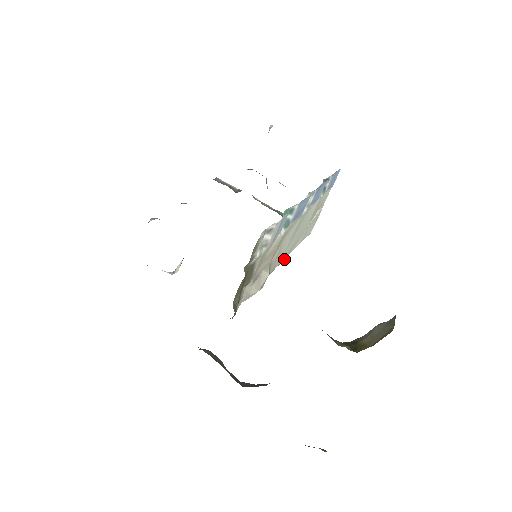
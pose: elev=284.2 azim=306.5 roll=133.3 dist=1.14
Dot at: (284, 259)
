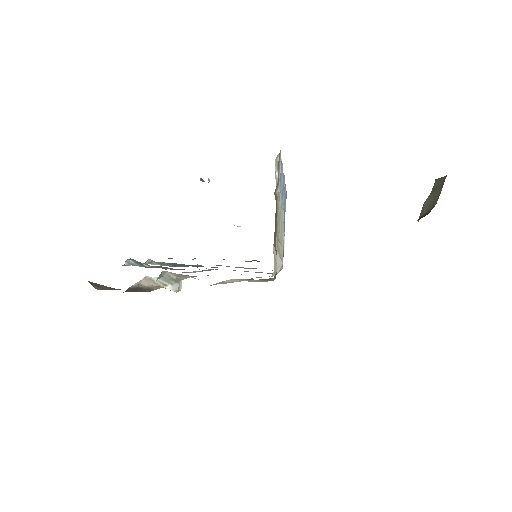
Dot at: occluded
